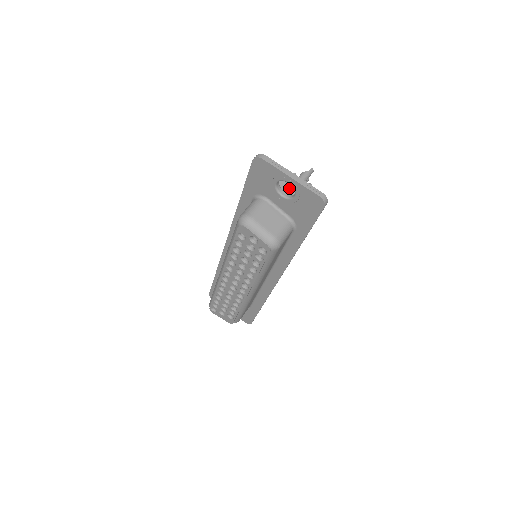
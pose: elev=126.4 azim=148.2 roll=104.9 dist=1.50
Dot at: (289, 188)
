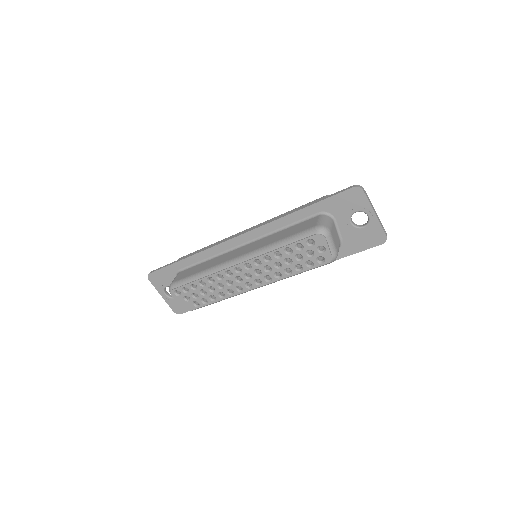
Dot at: occluded
